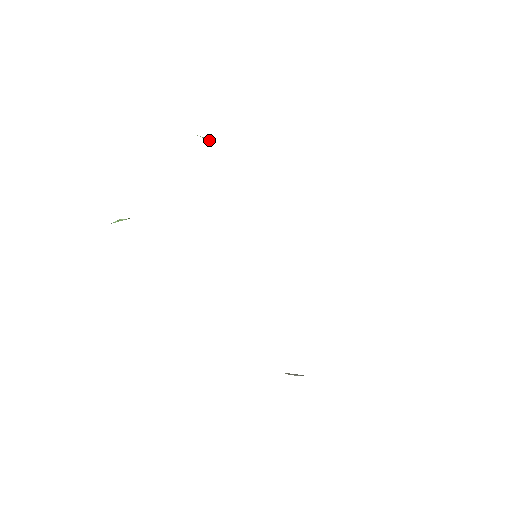
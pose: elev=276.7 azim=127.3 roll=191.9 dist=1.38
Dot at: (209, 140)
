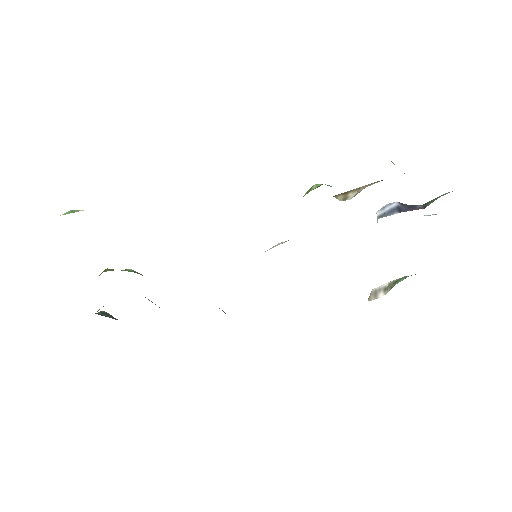
Dot at: (81, 210)
